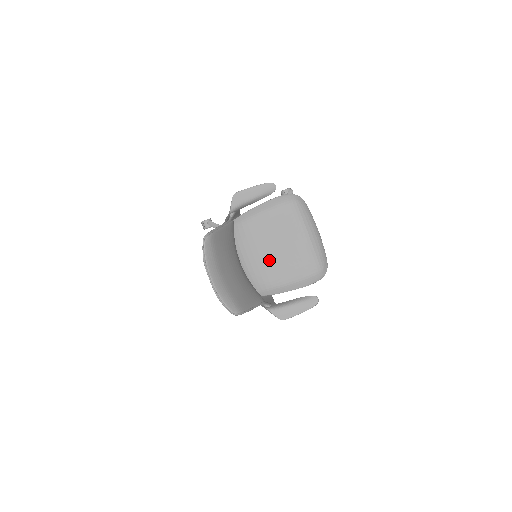
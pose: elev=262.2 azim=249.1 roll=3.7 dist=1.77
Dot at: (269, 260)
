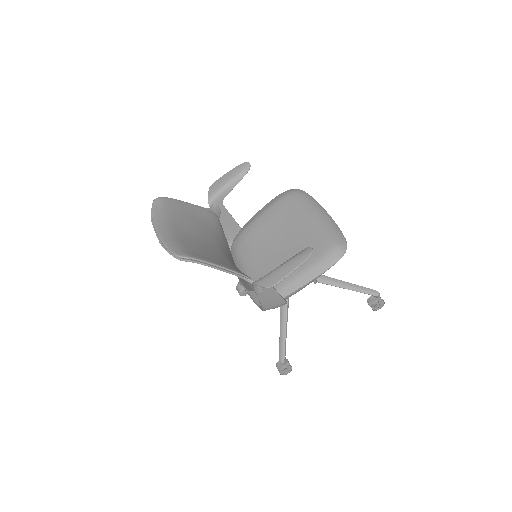
Dot at: (273, 258)
